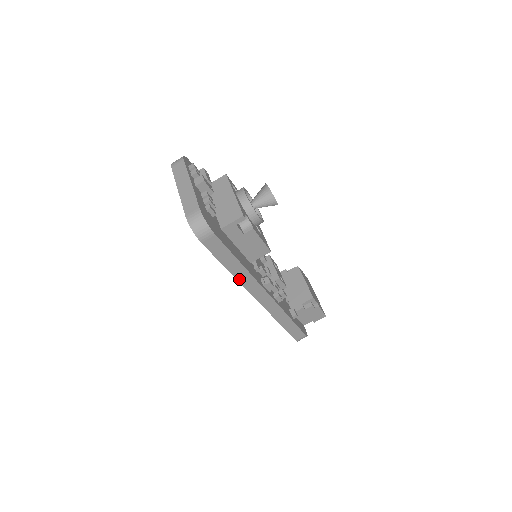
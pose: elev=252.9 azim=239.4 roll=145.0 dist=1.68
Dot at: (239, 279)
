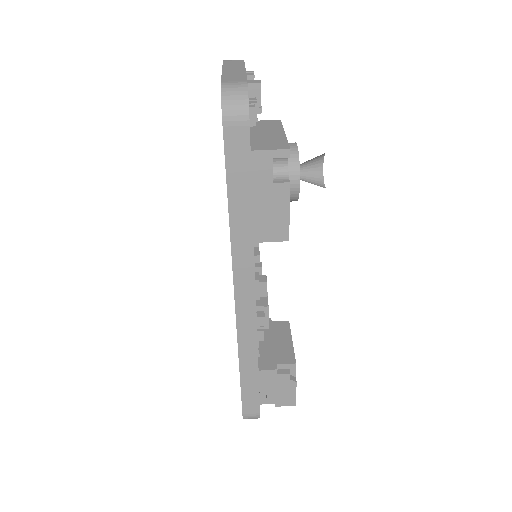
Dot at: (234, 240)
